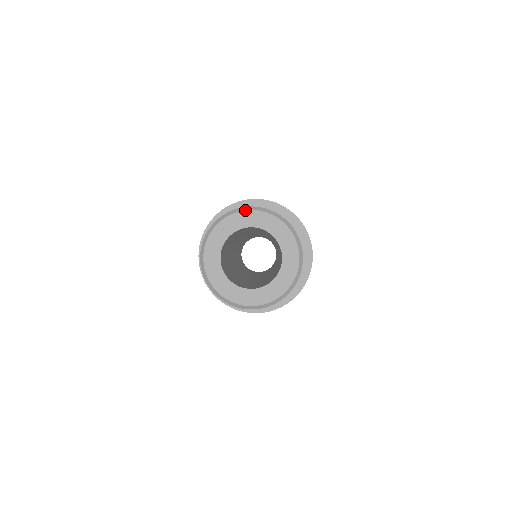
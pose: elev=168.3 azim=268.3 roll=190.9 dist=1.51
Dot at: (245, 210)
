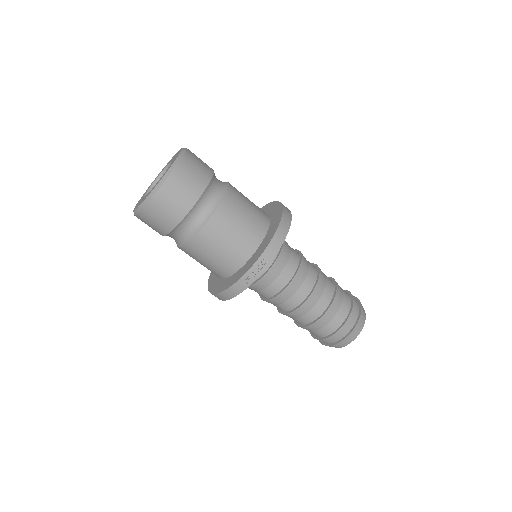
Dot at: (174, 155)
